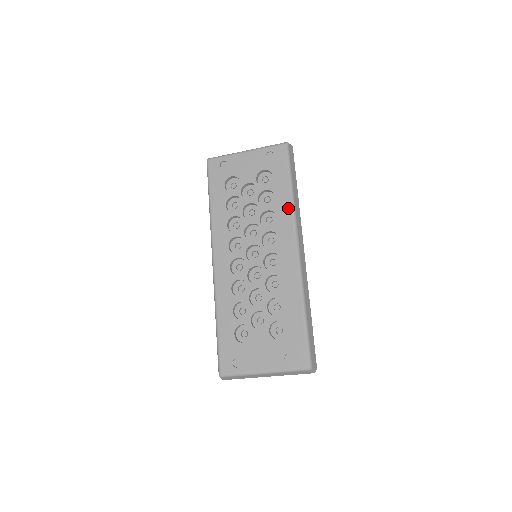
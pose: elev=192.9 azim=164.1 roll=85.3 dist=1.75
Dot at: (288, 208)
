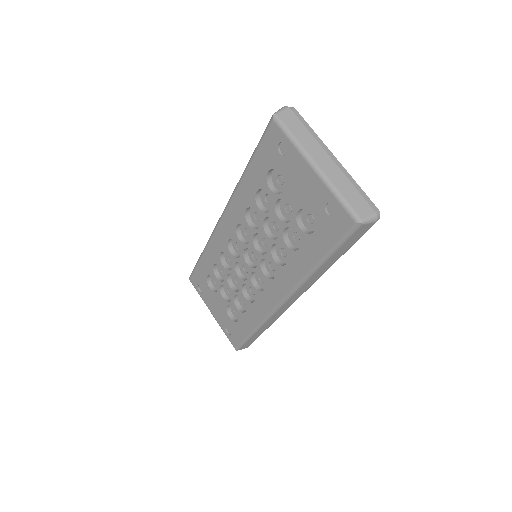
Dot at: (300, 273)
